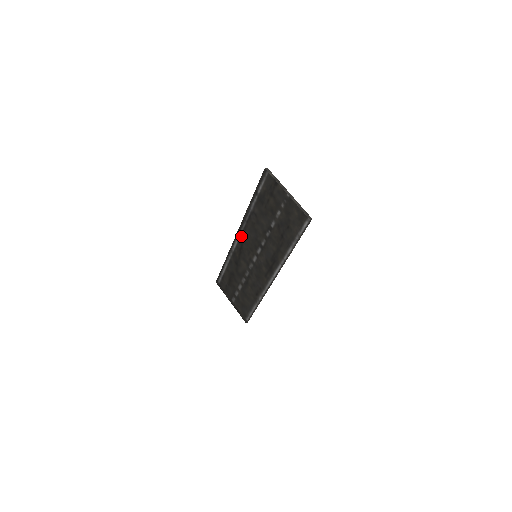
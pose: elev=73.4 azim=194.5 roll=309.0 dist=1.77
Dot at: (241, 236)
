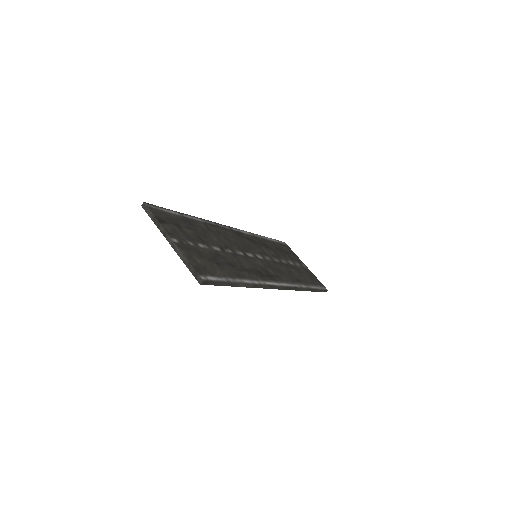
Dot at: (234, 231)
